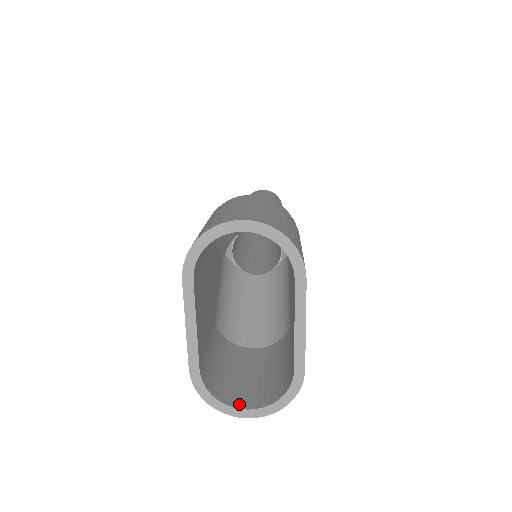
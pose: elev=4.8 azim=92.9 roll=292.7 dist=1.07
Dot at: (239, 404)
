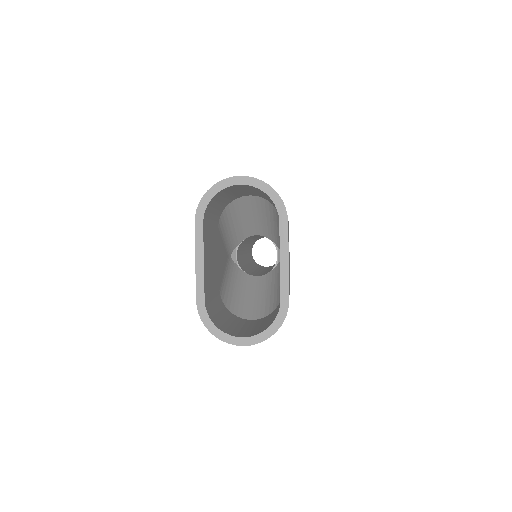
Dot at: (236, 335)
